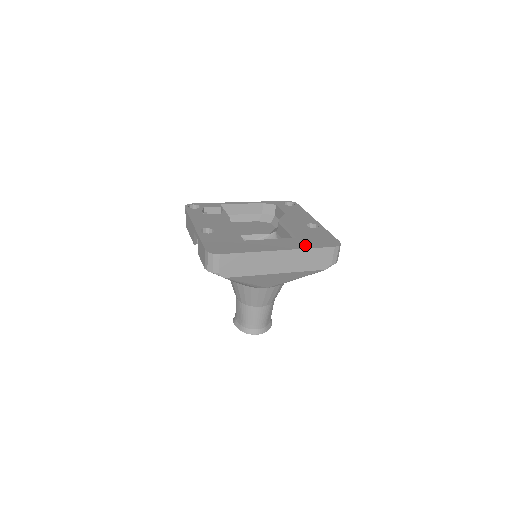
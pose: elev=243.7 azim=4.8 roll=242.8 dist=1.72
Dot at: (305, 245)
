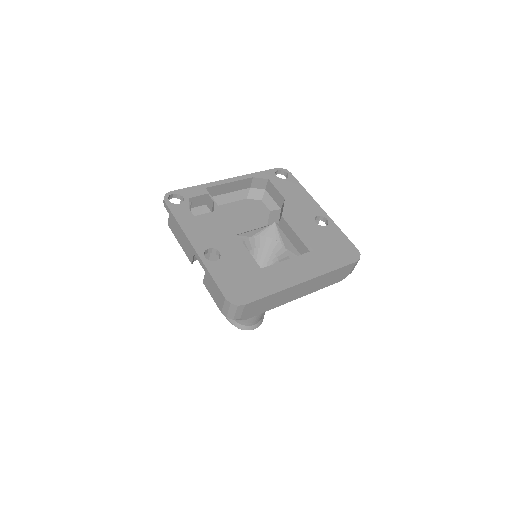
Dot at: (327, 265)
